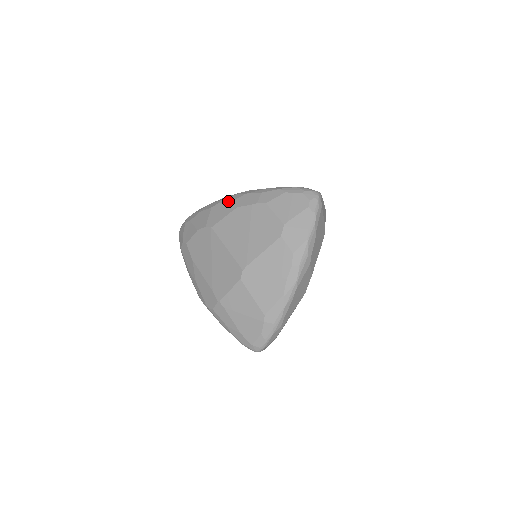
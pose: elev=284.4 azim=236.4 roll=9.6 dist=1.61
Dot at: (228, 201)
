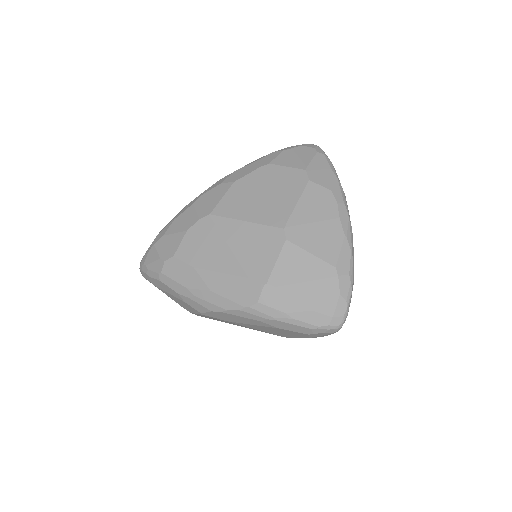
Dot at: (215, 186)
